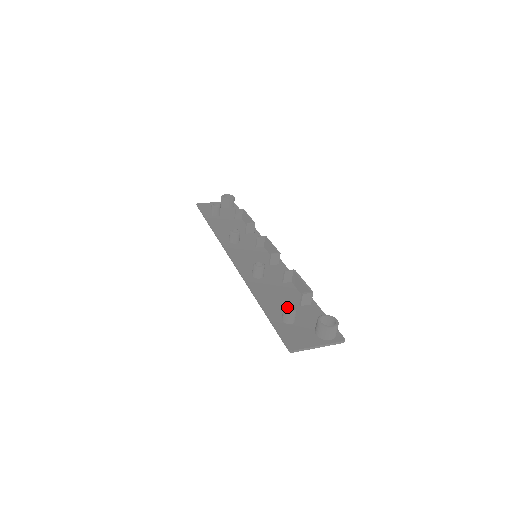
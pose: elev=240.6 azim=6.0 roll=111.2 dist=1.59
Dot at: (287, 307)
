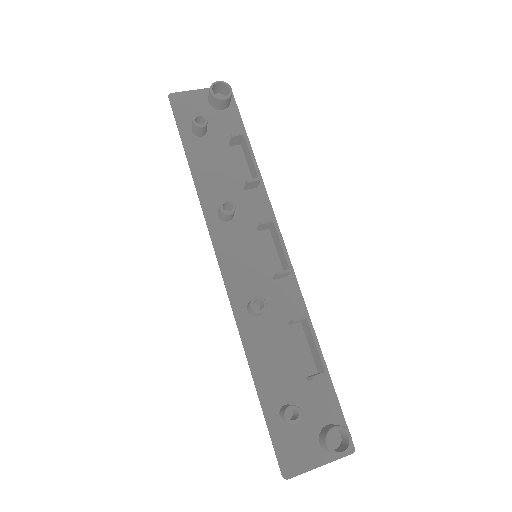
Dot at: (289, 409)
